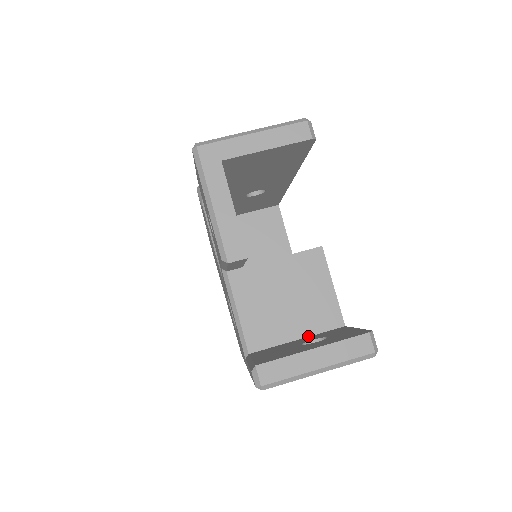
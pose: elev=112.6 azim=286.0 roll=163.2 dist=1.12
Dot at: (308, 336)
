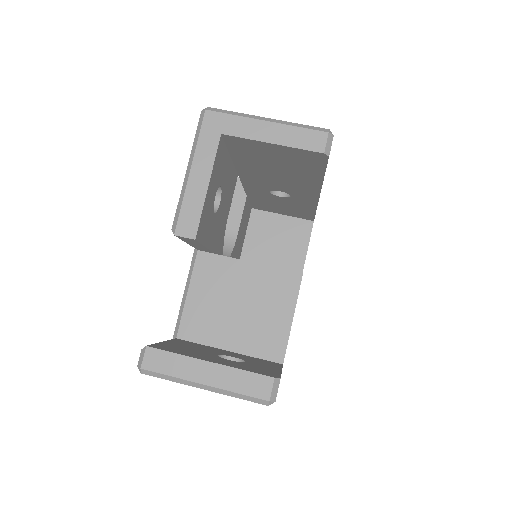
Dot at: (241, 353)
